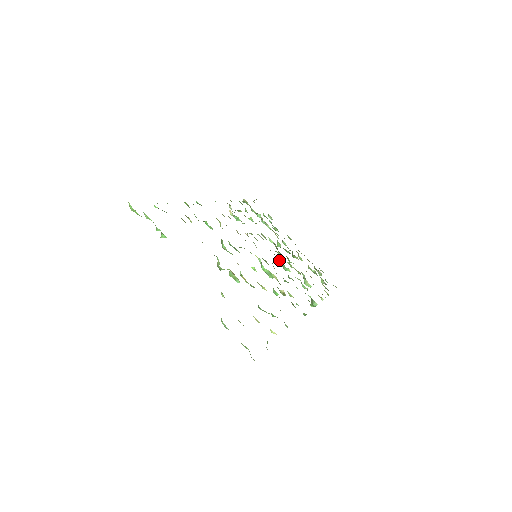
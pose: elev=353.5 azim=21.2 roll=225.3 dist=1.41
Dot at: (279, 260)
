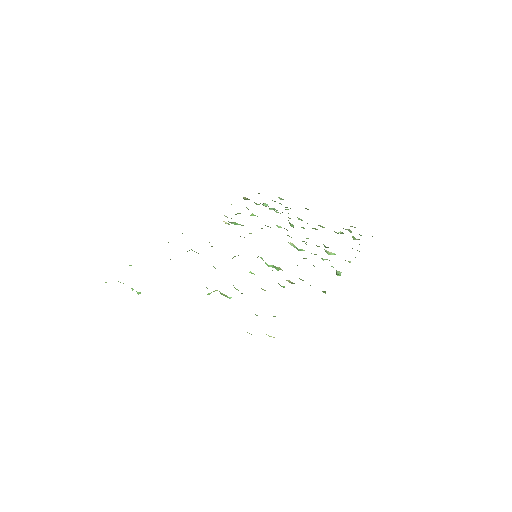
Dot at: (290, 244)
